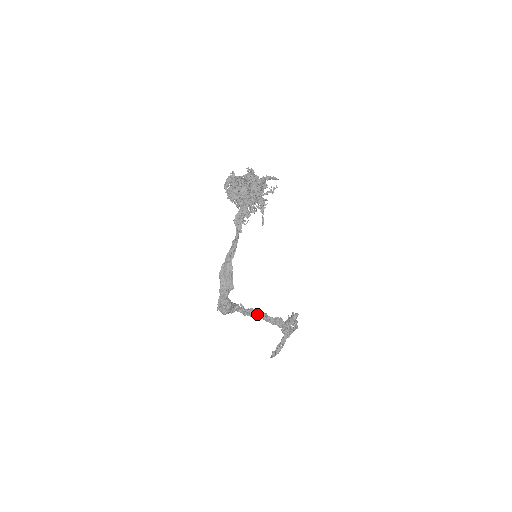
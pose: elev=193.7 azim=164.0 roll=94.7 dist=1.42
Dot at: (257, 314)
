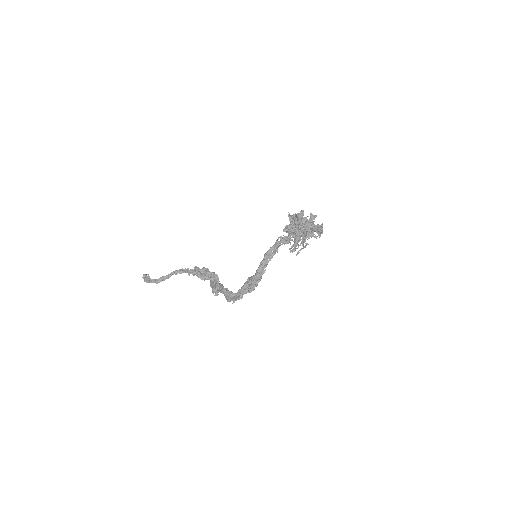
Dot at: occluded
